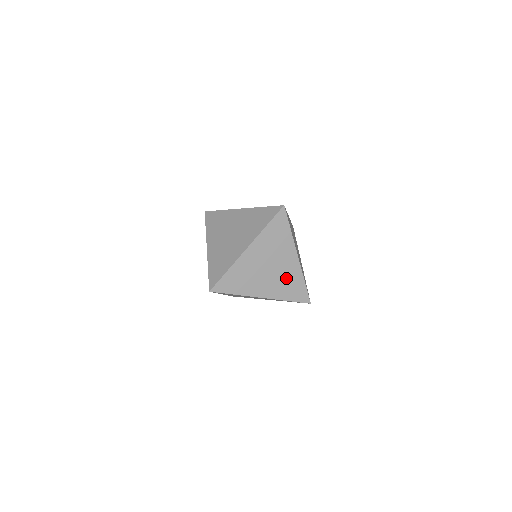
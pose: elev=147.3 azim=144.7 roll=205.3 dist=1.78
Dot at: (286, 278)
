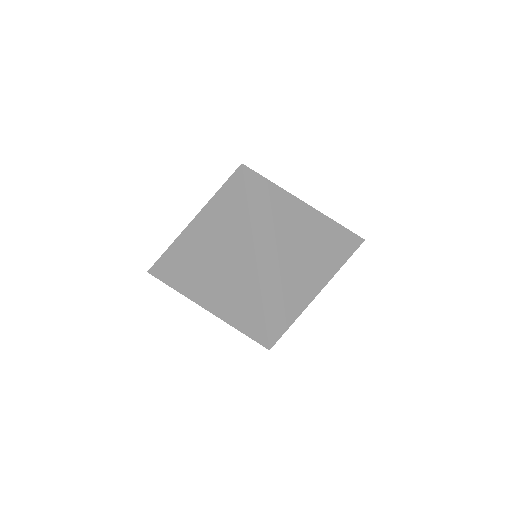
Dot at: occluded
